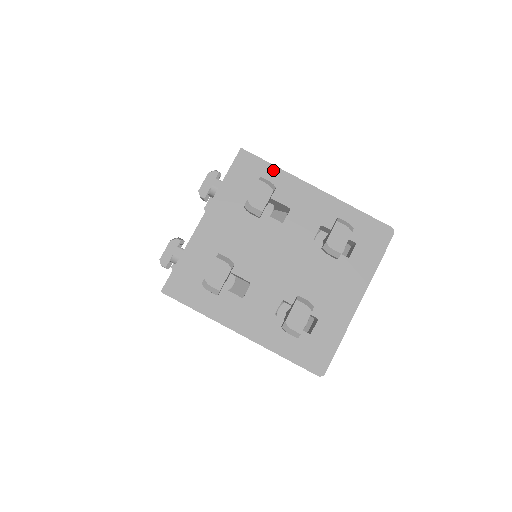
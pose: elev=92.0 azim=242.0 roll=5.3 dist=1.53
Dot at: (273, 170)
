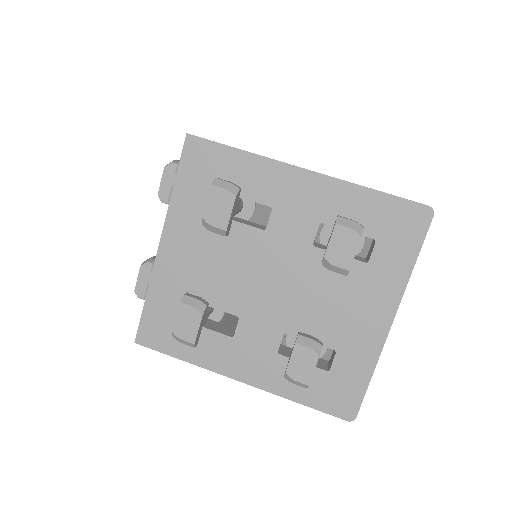
Dot at: (237, 156)
